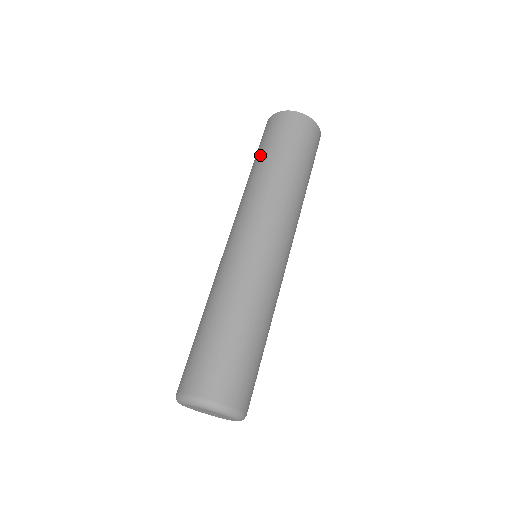
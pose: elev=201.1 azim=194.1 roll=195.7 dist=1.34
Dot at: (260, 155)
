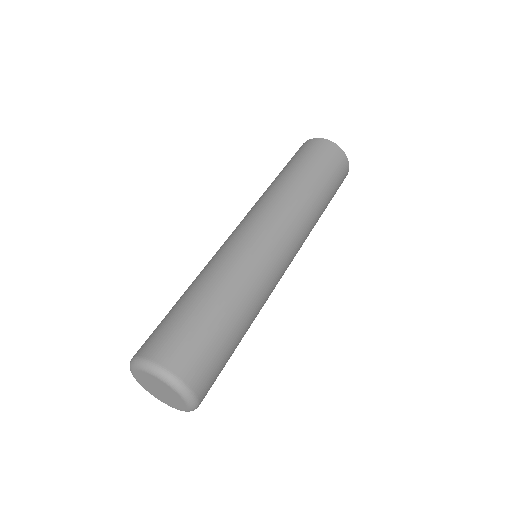
Dot at: (308, 170)
